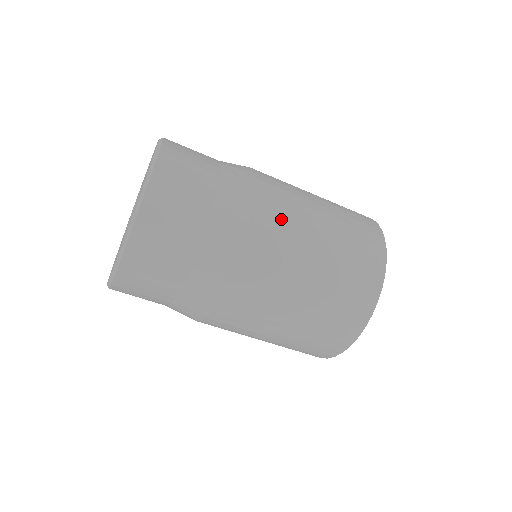
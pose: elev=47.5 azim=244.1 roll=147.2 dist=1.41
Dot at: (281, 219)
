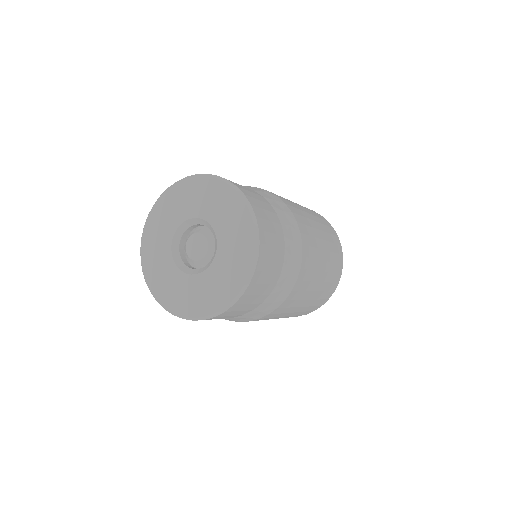
Dot at: occluded
